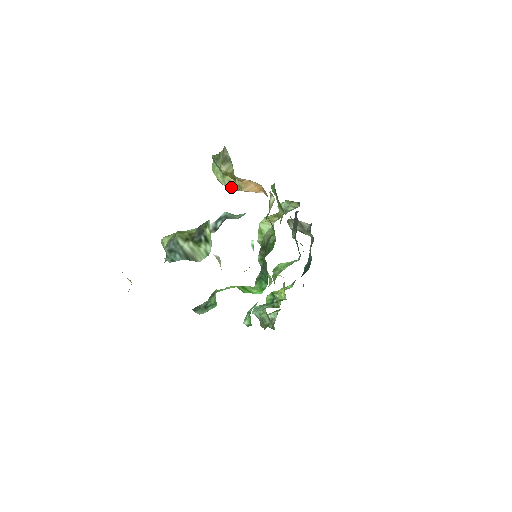
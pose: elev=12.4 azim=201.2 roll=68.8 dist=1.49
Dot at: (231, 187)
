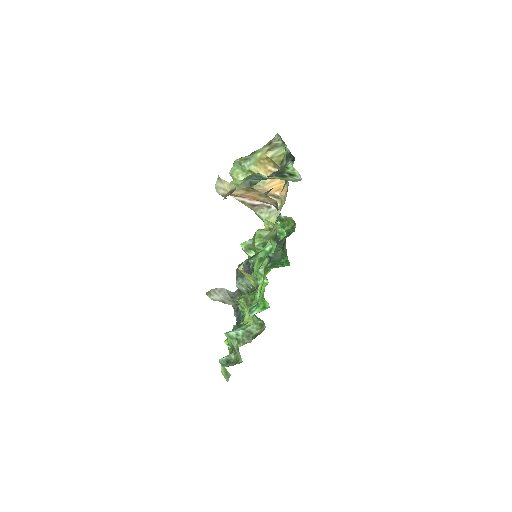
Dot at: occluded
